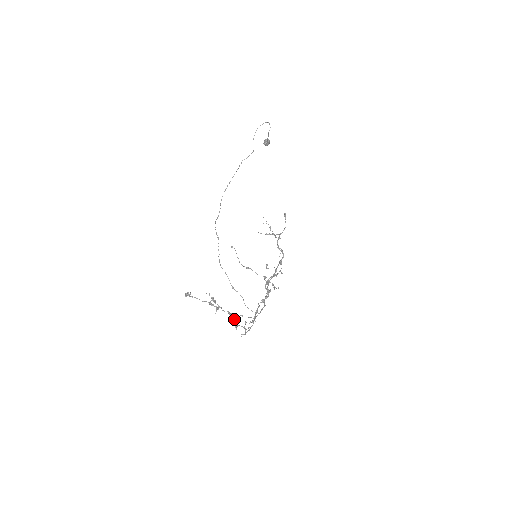
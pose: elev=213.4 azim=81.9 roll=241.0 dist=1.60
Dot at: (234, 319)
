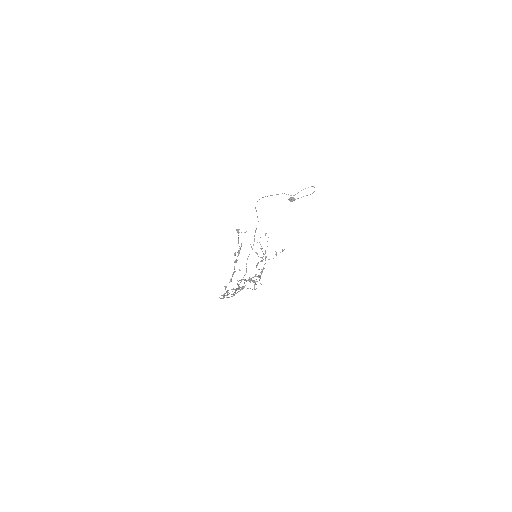
Dot at: (231, 280)
